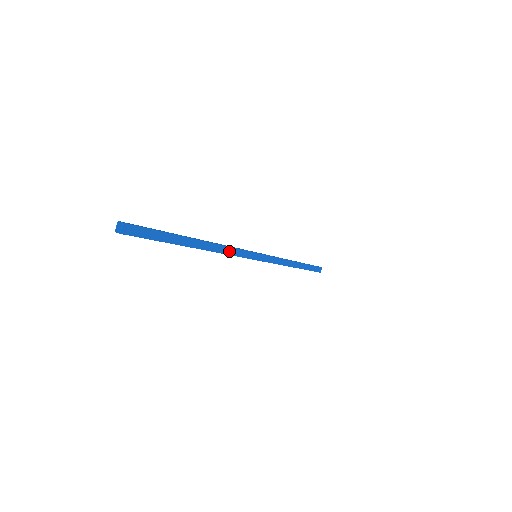
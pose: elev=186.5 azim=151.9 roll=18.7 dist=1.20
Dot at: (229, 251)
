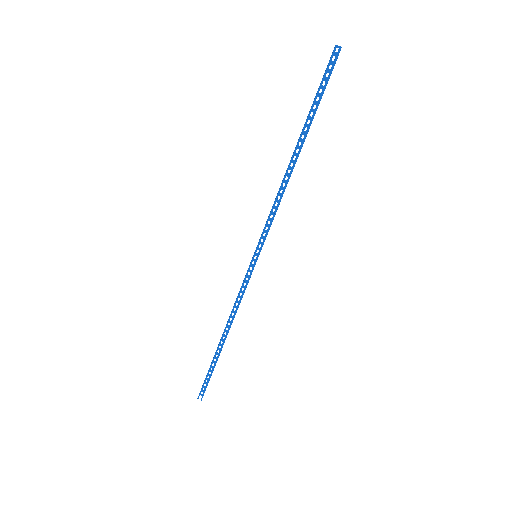
Dot at: (279, 204)
